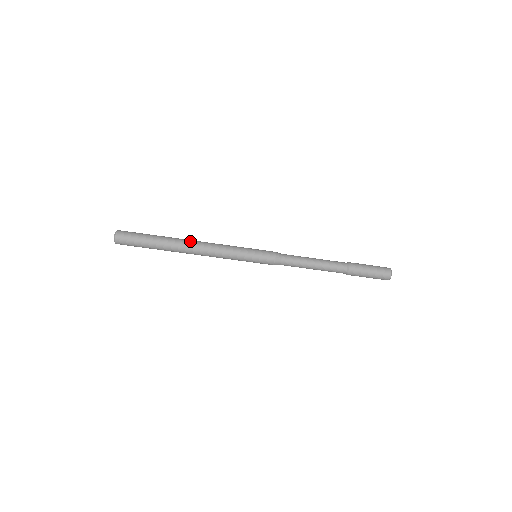
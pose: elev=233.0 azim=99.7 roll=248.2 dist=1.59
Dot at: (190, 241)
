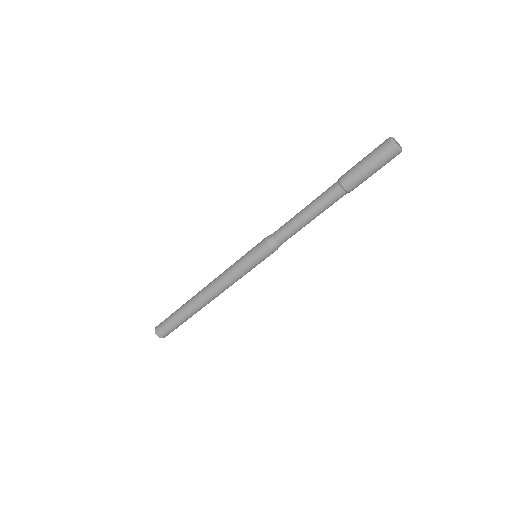
Dot at: (200, 295)
